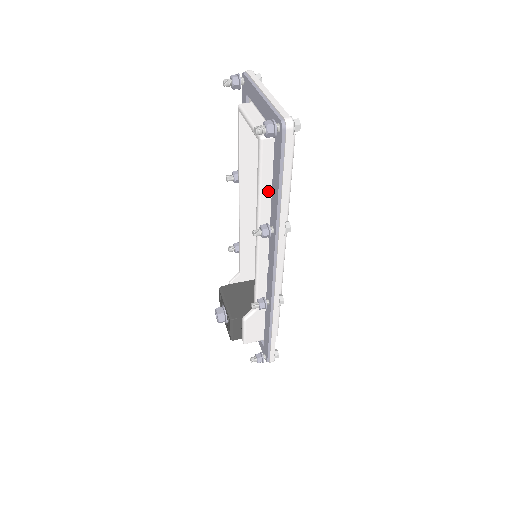
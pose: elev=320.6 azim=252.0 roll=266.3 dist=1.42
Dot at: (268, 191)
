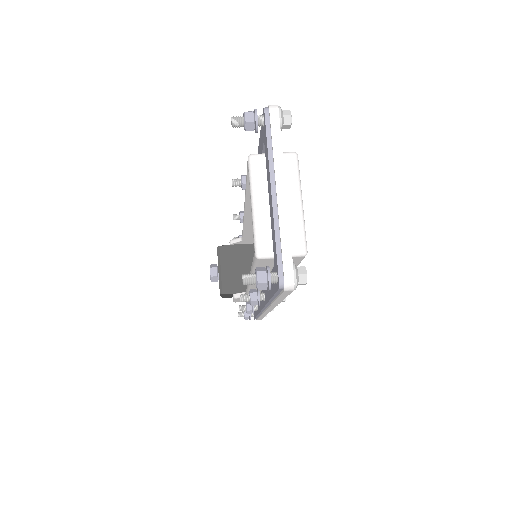
Dot at: occluded
